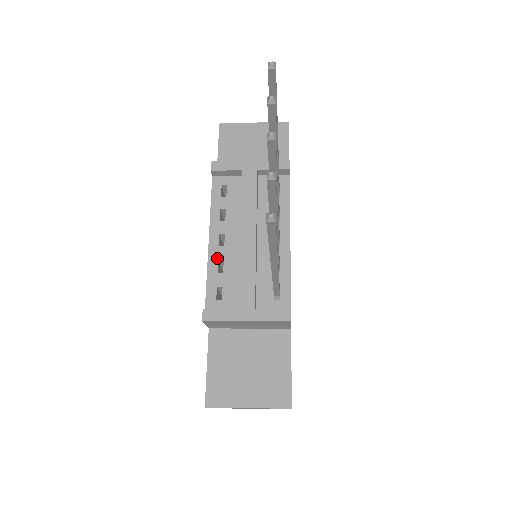
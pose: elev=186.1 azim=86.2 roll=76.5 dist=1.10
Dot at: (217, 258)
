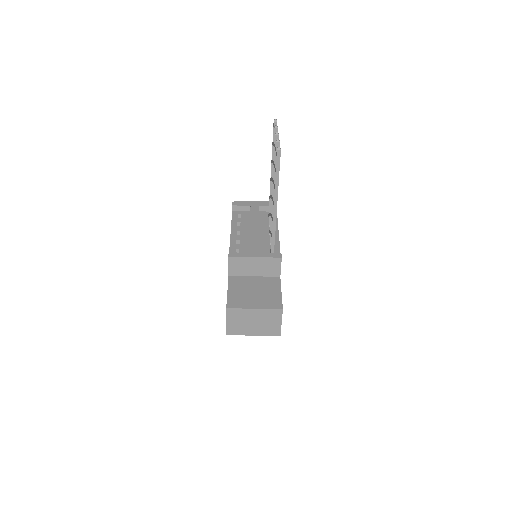
Dot at: (236, 239)
